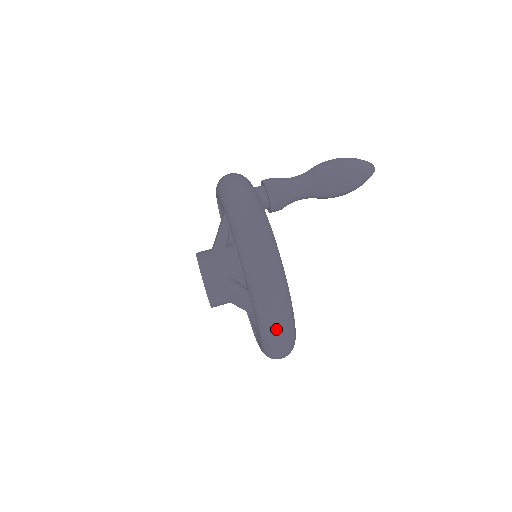
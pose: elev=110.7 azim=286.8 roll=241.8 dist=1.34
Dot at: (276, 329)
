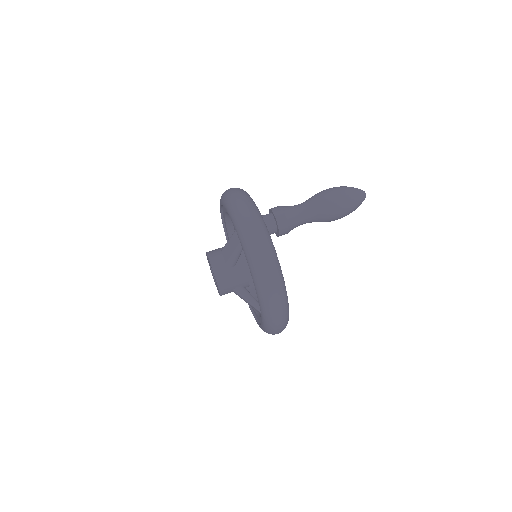
Dot at: occluded
